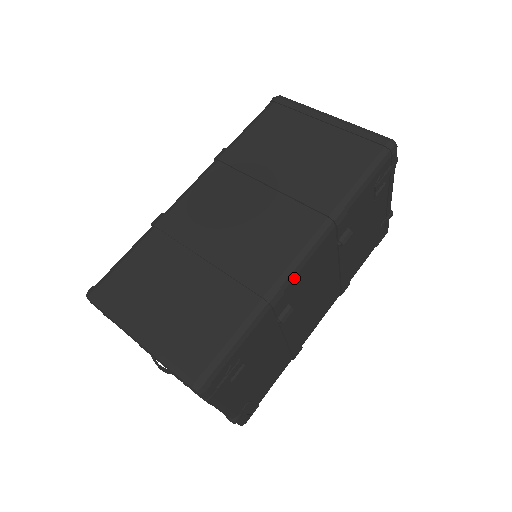
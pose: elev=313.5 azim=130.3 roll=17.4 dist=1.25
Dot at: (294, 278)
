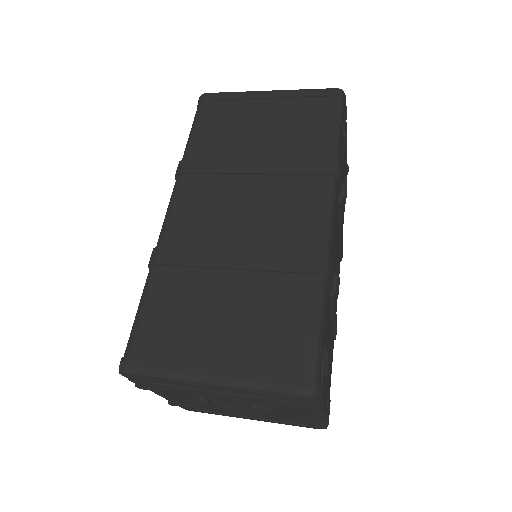
Dot at: (331, 244)
